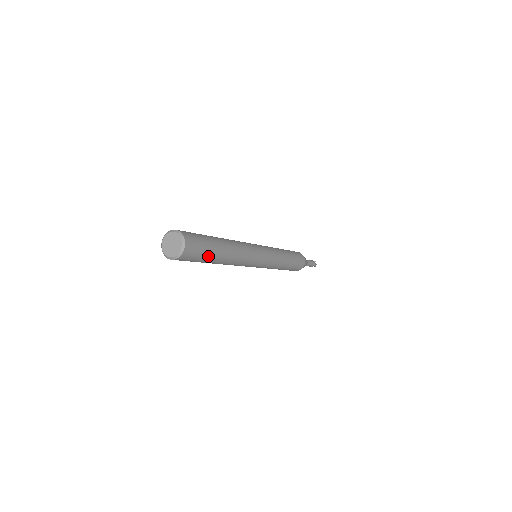
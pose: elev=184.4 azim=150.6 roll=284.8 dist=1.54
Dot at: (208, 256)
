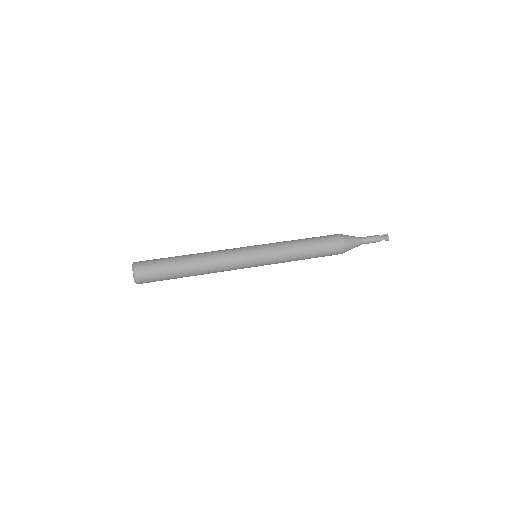
Dot at: (169, 275)
